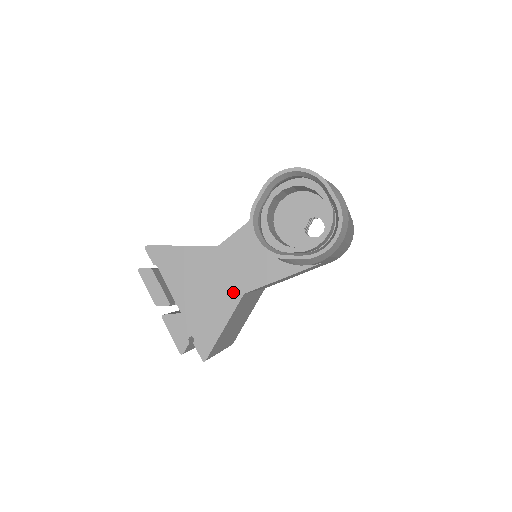
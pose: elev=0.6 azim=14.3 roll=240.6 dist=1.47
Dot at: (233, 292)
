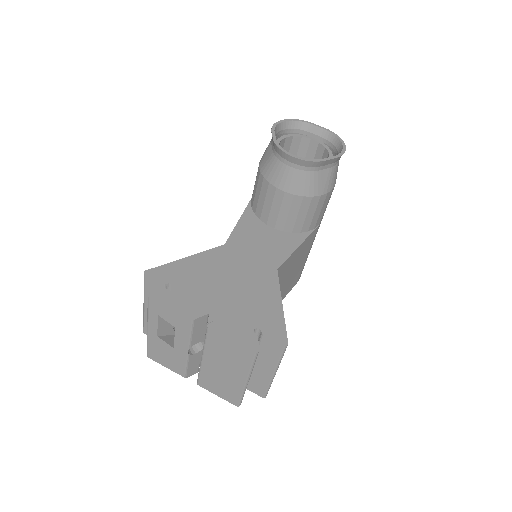
Dot at: (266, 272)
